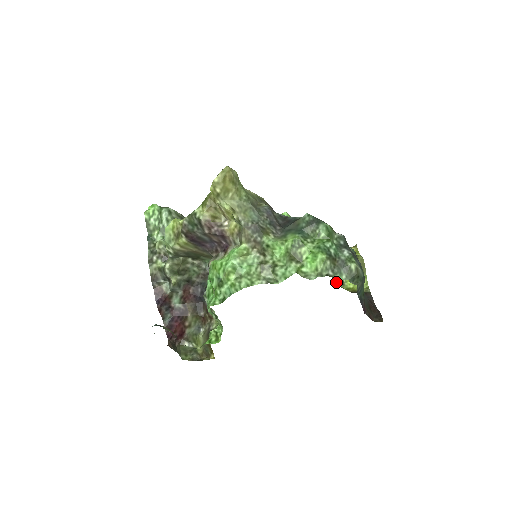
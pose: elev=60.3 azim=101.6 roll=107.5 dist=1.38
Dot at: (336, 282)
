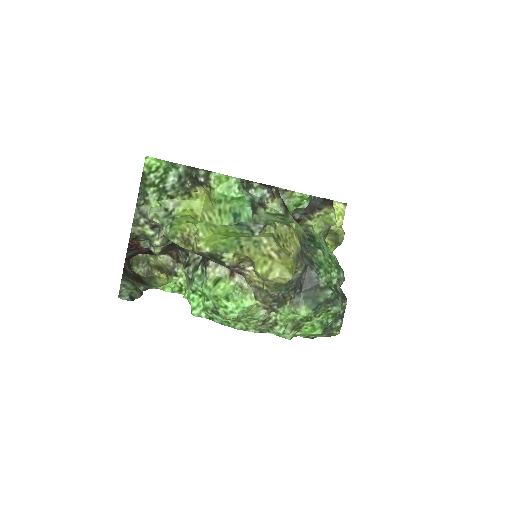
Dot at: occluded
